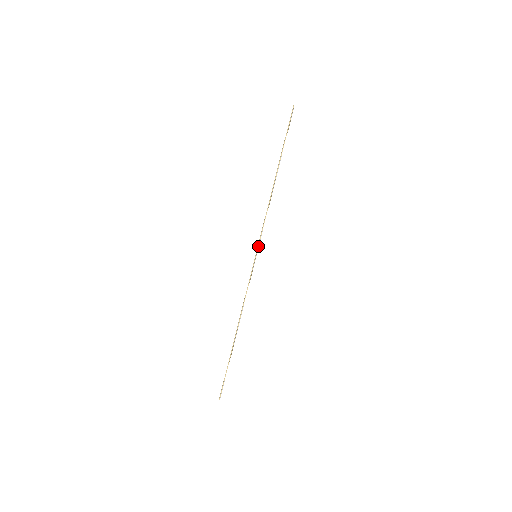
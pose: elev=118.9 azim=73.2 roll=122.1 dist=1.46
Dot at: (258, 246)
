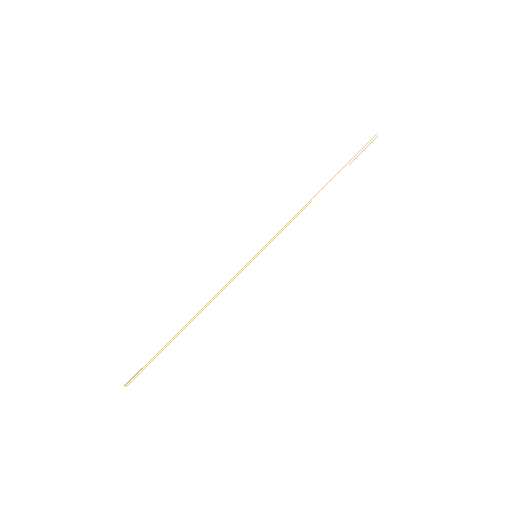
Dot at: occluded
